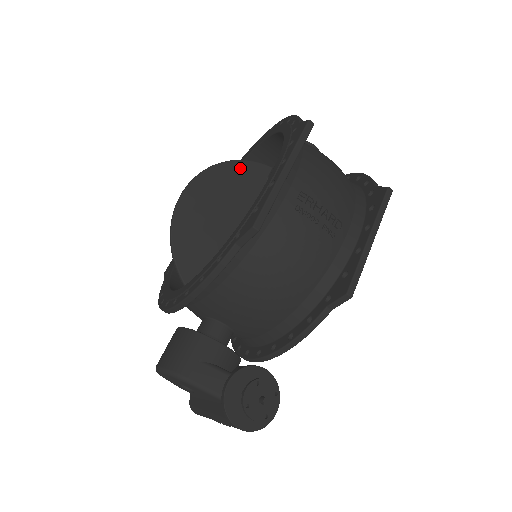
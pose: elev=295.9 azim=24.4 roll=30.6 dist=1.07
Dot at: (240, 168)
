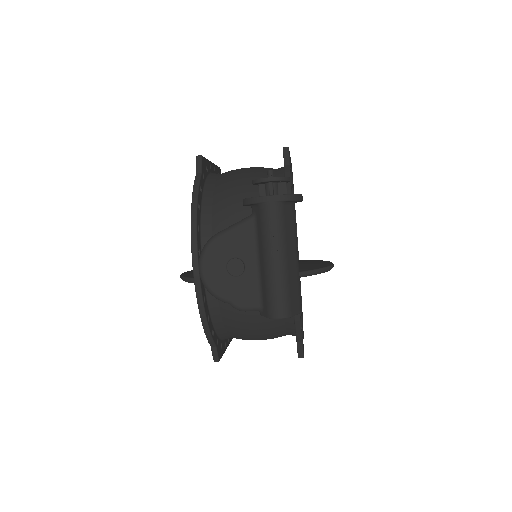
Dot at: occluded
